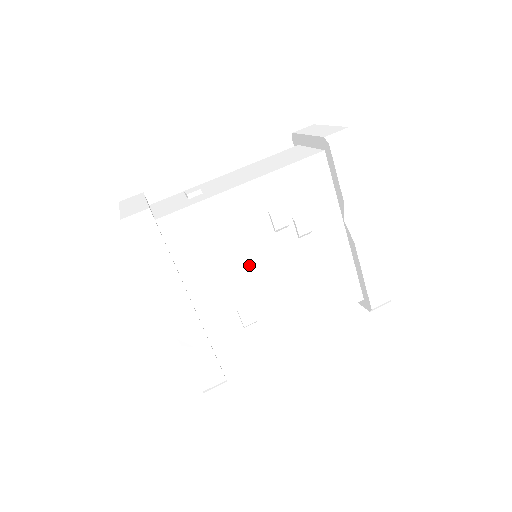
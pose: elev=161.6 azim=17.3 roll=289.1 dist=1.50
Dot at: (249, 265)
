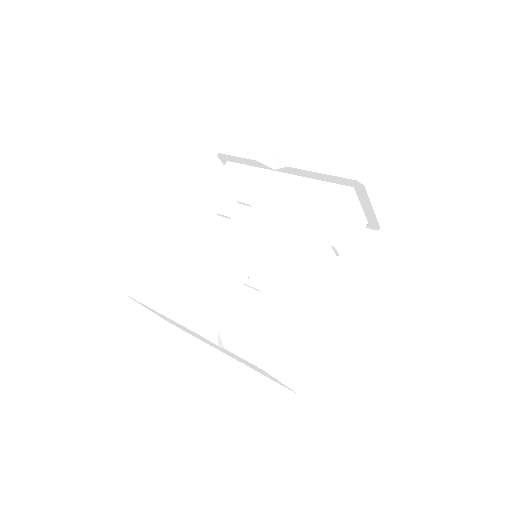
Dot at: (230, 251)
